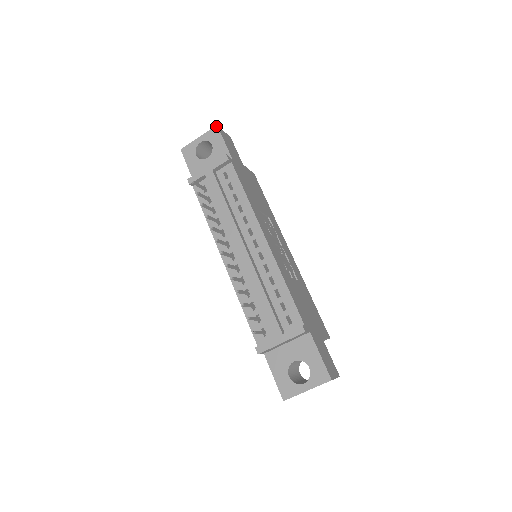
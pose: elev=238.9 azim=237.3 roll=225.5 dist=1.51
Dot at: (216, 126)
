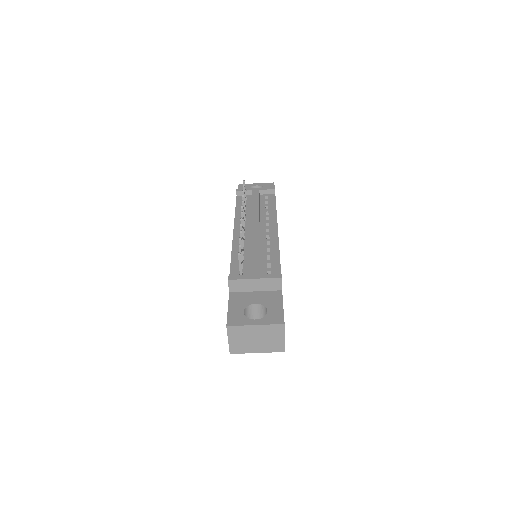
Dot at: (273, 182)
